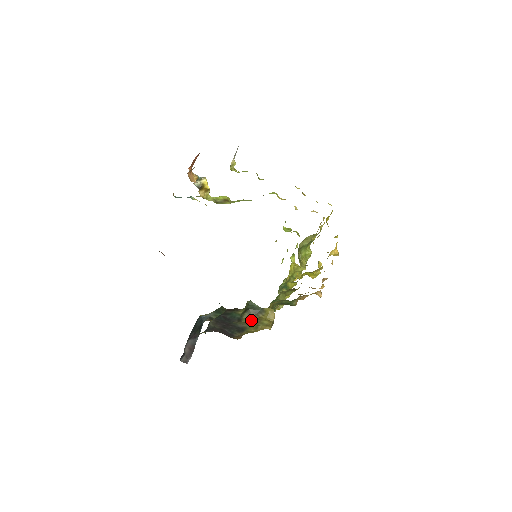
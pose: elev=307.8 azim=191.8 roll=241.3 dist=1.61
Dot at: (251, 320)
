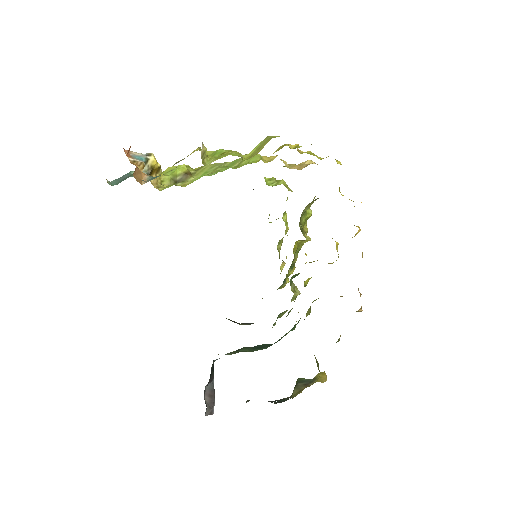
Dot at: (300, 391)
